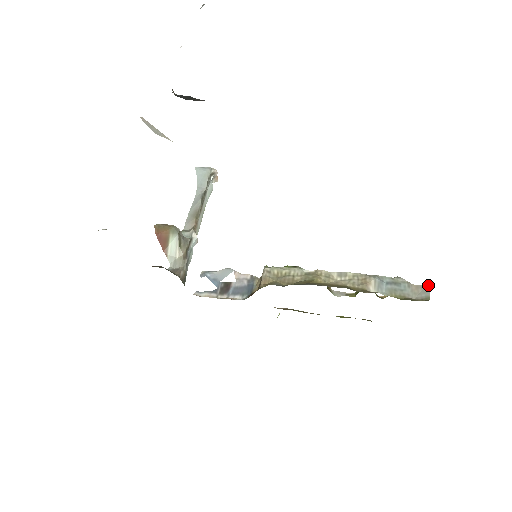
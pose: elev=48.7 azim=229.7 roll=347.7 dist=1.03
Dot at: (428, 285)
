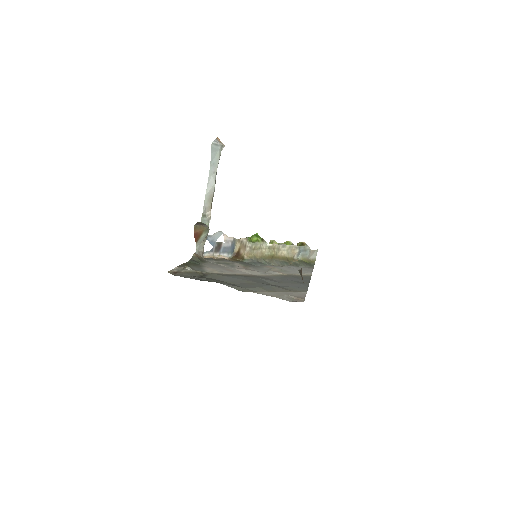
Dot at: (317, 250)
